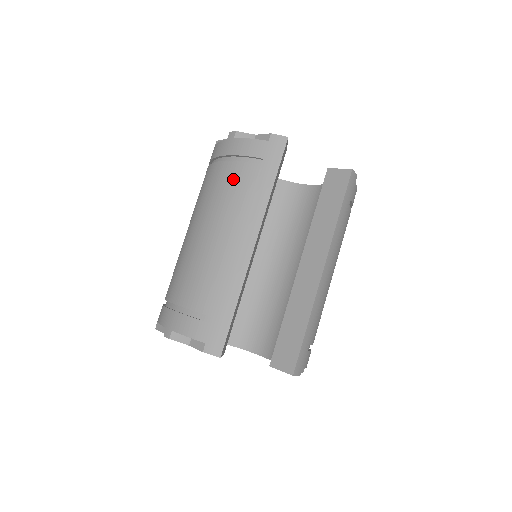
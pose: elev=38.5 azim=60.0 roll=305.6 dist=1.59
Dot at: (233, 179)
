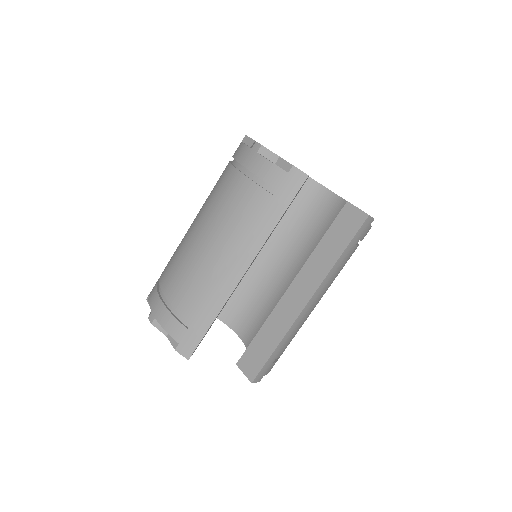
Dot at: (243, 199)
